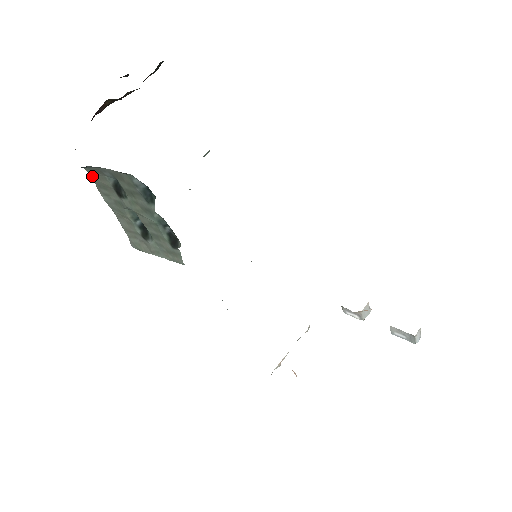
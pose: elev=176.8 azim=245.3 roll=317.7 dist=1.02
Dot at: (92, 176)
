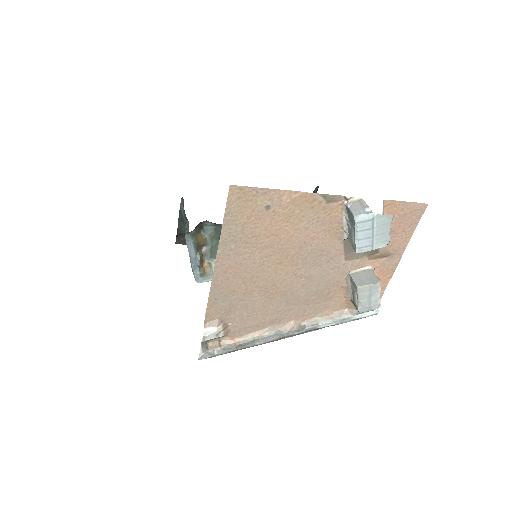
Dot at: occluded
